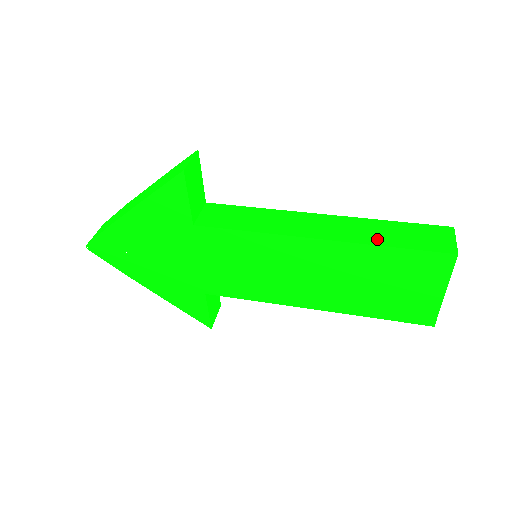
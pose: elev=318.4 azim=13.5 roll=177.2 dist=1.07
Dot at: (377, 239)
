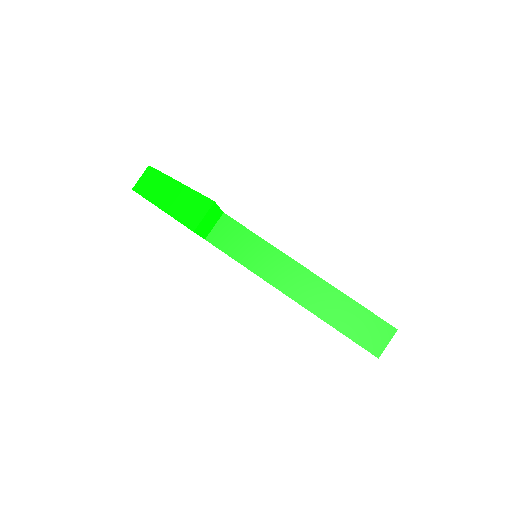
Dot at: (332, 317)
